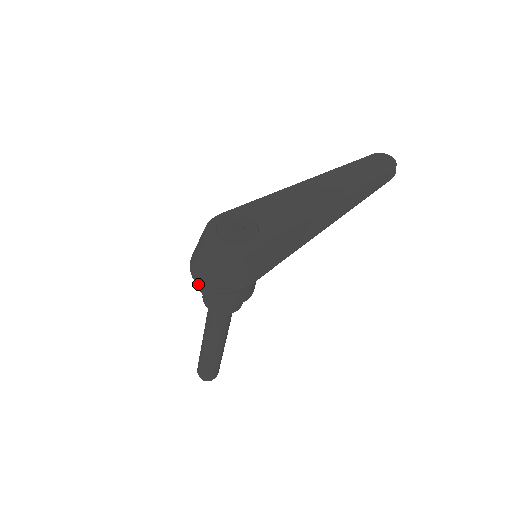
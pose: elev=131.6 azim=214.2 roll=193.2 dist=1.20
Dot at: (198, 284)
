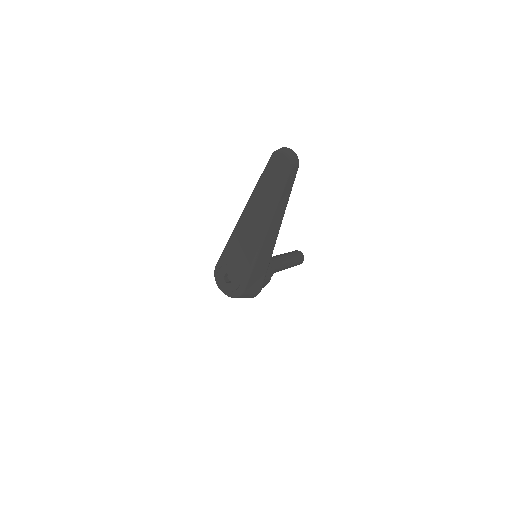
Dot at: occluded
